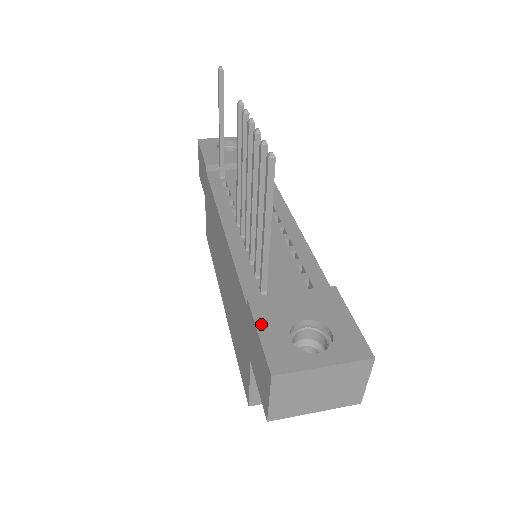
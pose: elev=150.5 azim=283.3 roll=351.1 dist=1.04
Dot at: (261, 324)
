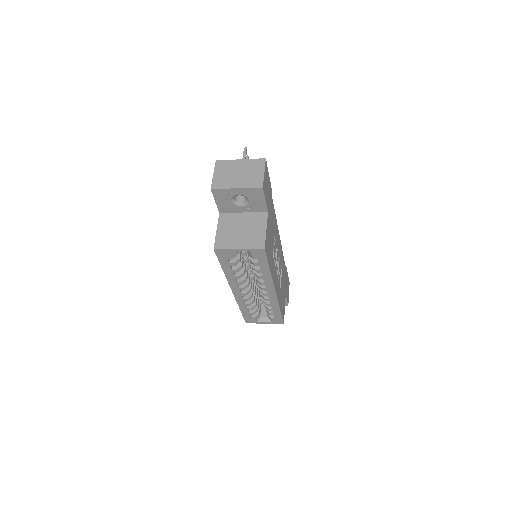
Dot at: occluded
